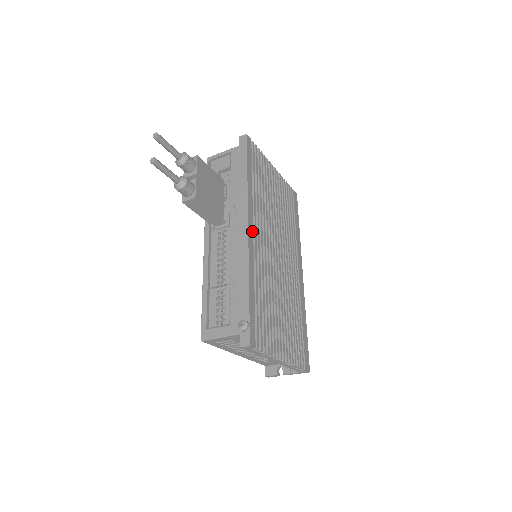
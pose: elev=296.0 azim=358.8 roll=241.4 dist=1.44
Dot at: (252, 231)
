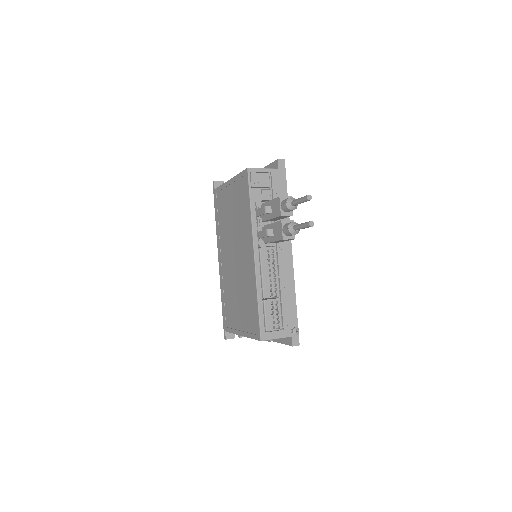
Dot at: occluded
